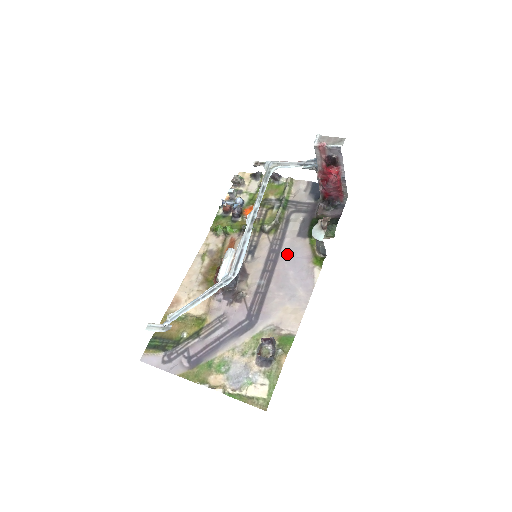
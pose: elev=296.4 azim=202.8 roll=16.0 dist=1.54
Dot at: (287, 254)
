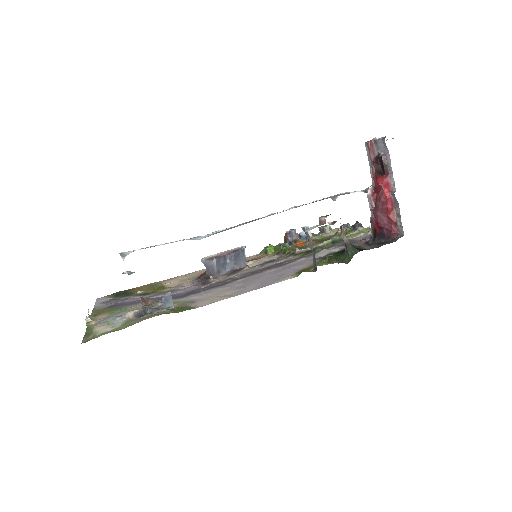
Dot at: (287, 266)
